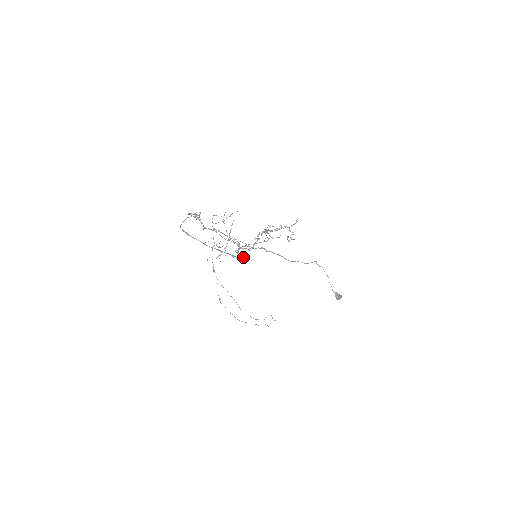
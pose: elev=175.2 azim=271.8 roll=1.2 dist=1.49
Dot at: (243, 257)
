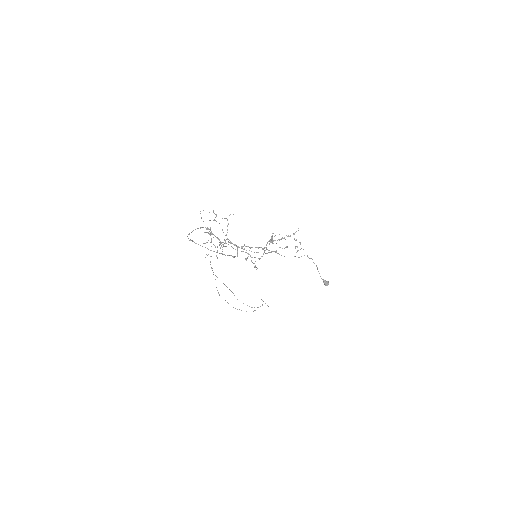
Dot at: (255, 266)
